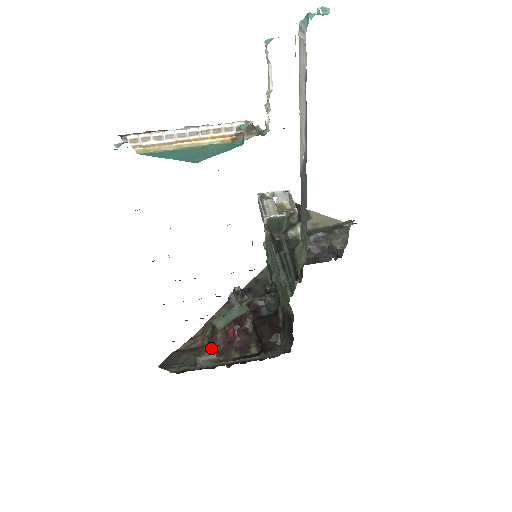
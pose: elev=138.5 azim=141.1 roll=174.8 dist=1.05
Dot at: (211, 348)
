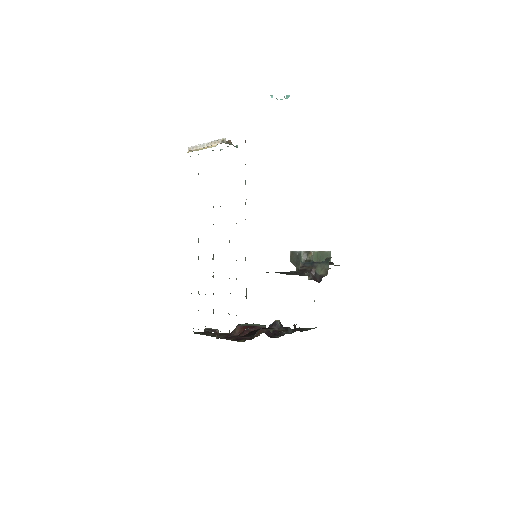
Dot at: (225, 335)
